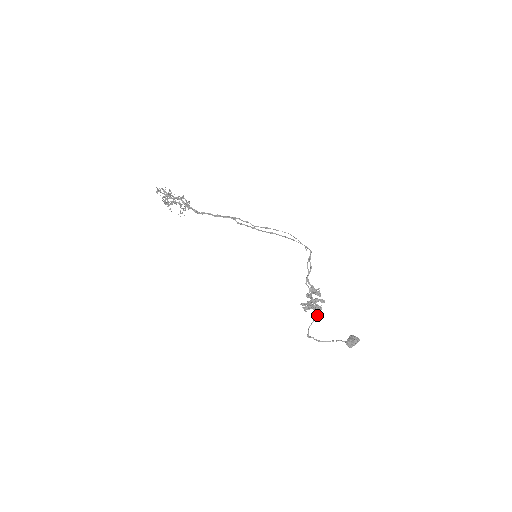
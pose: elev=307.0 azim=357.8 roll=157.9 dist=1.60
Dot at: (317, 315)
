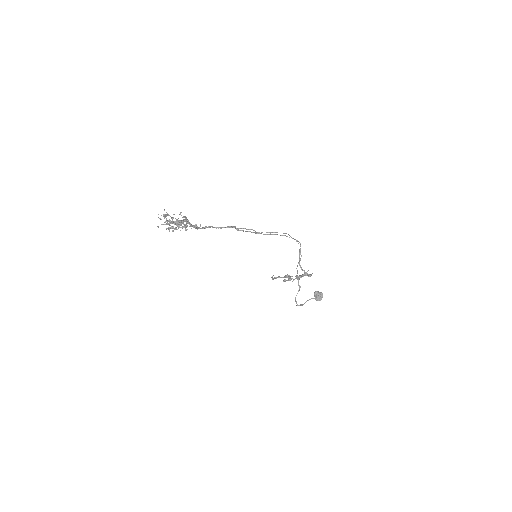
Dot at: (300, 287)
